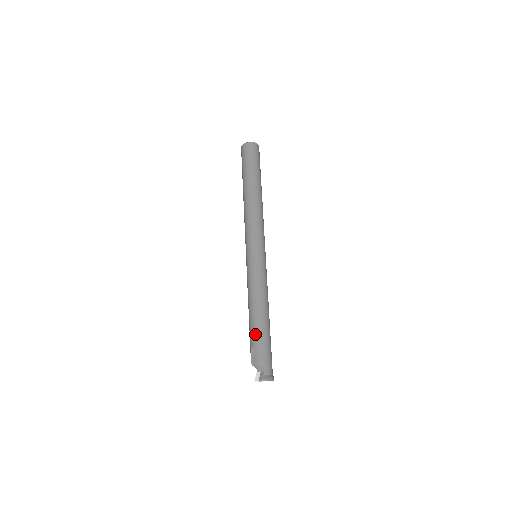
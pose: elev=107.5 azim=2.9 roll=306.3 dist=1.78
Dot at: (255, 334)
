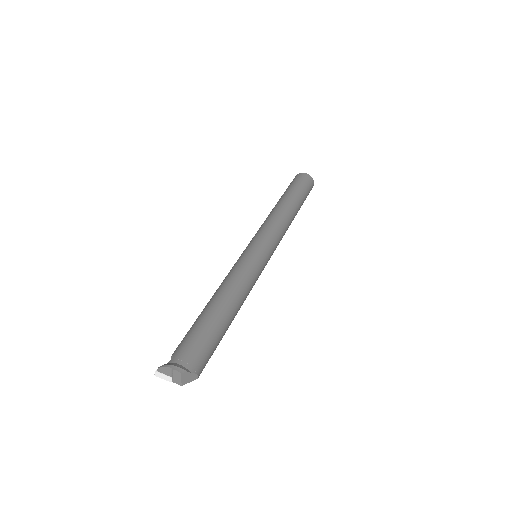
Dot at: occluded
